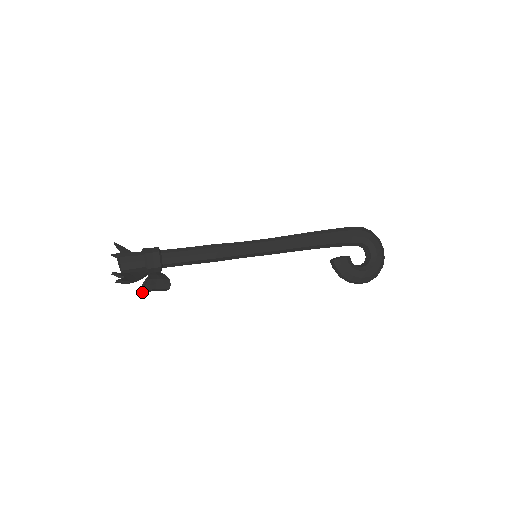
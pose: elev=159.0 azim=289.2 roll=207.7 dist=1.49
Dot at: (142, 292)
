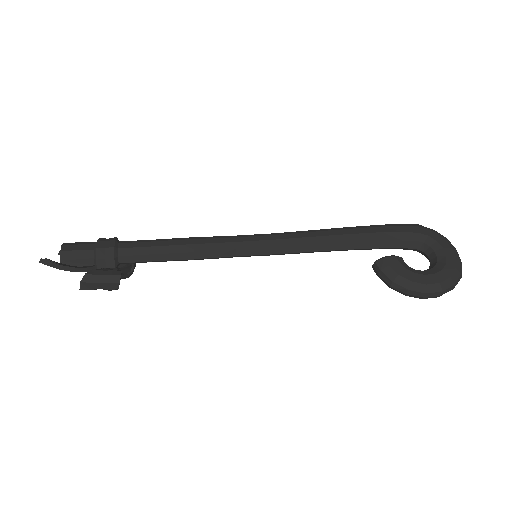
Dot at: (82, 289)
